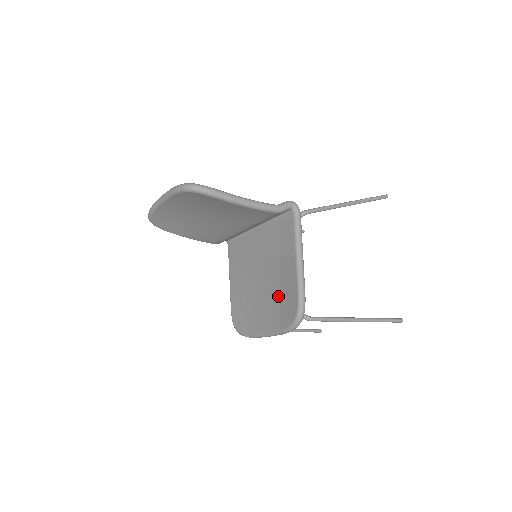
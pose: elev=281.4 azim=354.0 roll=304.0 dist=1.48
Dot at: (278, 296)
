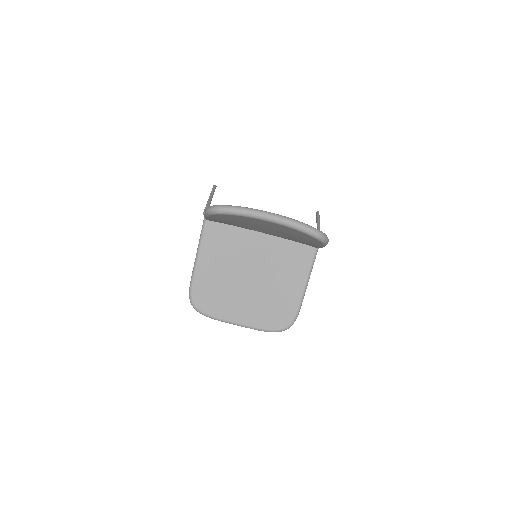
Dot at: (269, 301)
